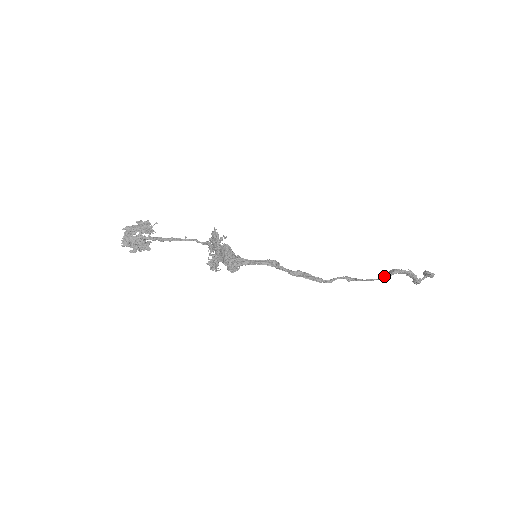
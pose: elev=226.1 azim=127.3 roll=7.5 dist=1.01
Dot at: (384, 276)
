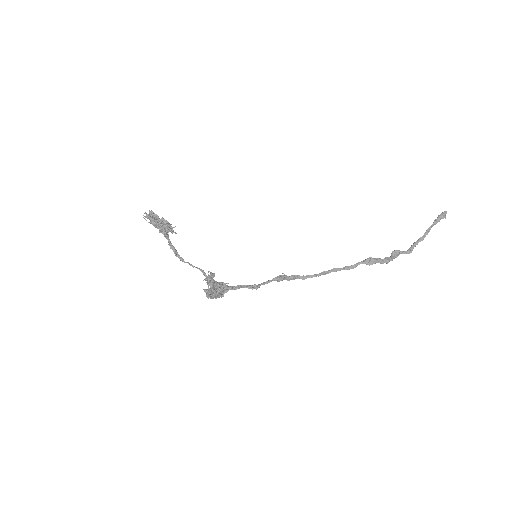
Dot at: (361, 263)
